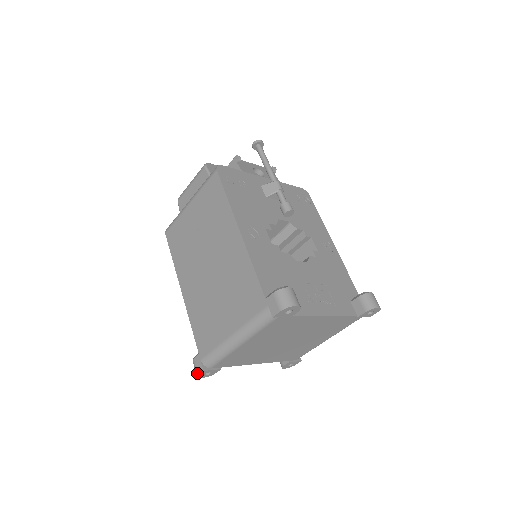
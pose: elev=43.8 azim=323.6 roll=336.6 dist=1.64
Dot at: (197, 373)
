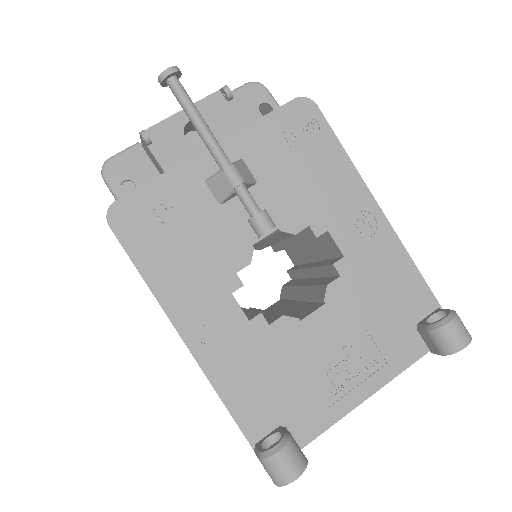
Dot at: occluded
